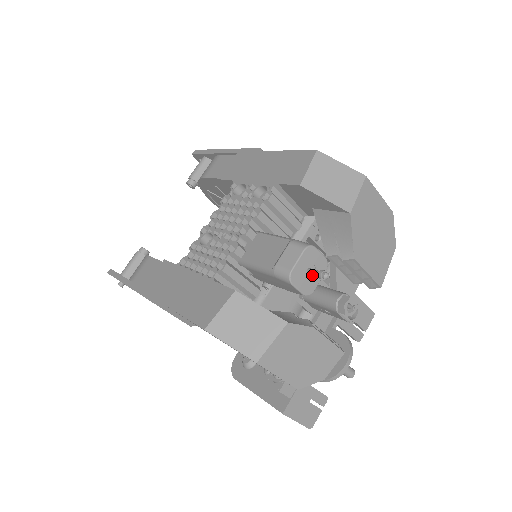
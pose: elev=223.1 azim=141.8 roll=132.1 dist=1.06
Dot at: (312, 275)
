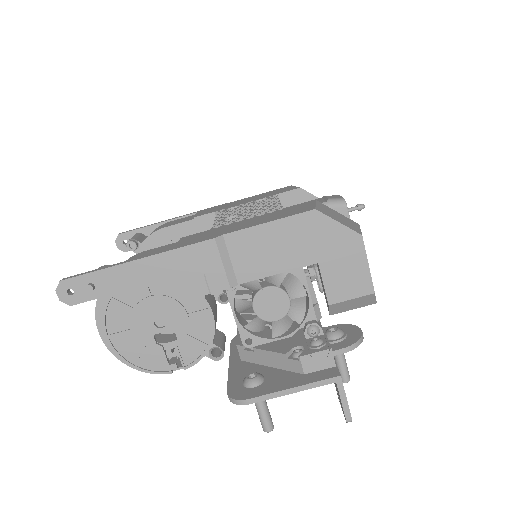
Dot at: occluded
